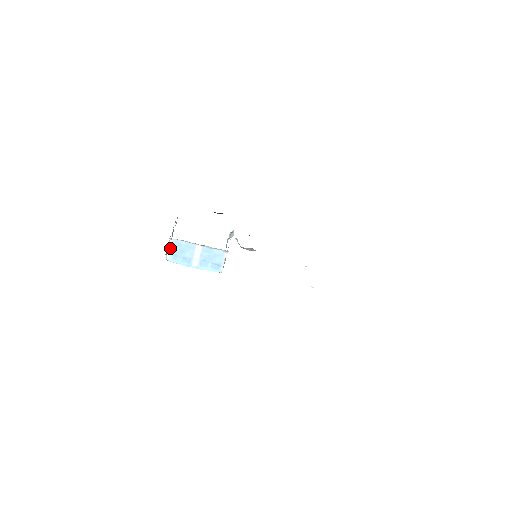
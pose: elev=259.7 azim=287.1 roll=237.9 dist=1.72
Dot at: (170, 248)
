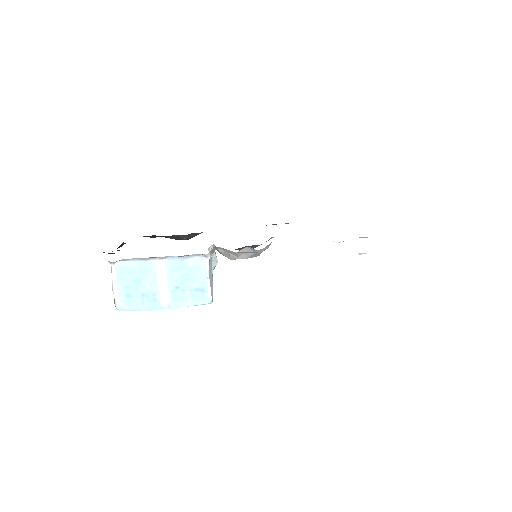
Dot at: (116, 283)
